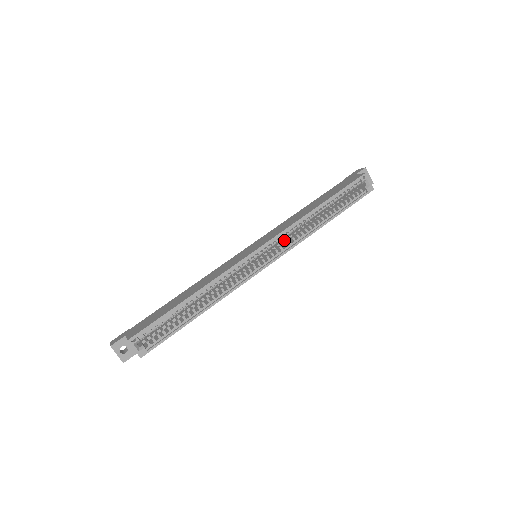
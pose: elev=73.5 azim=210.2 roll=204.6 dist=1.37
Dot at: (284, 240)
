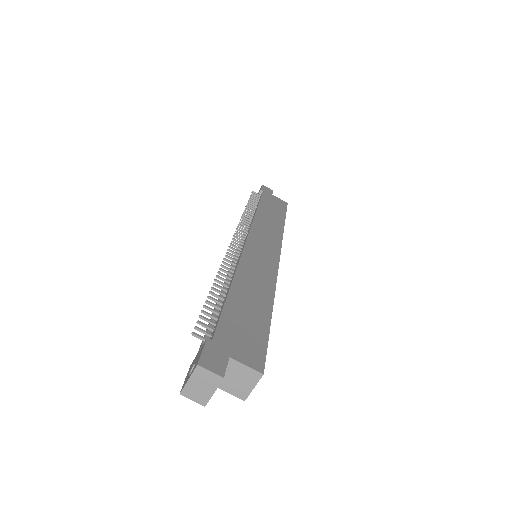
Dot at: occluded
